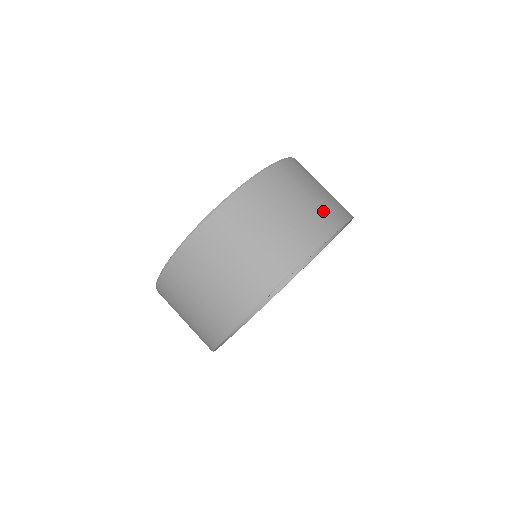
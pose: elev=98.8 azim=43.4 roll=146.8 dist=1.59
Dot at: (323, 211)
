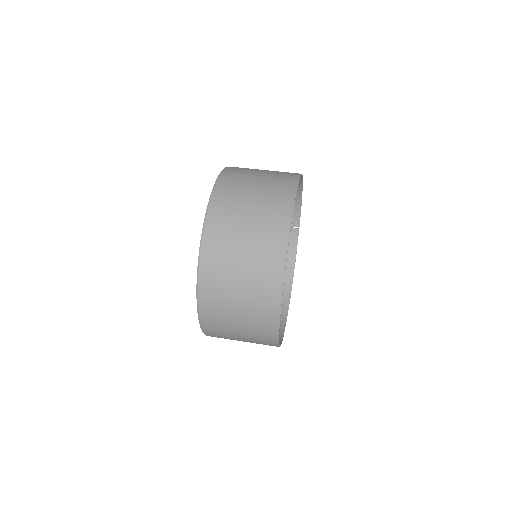
Dot at: (281, 173)
